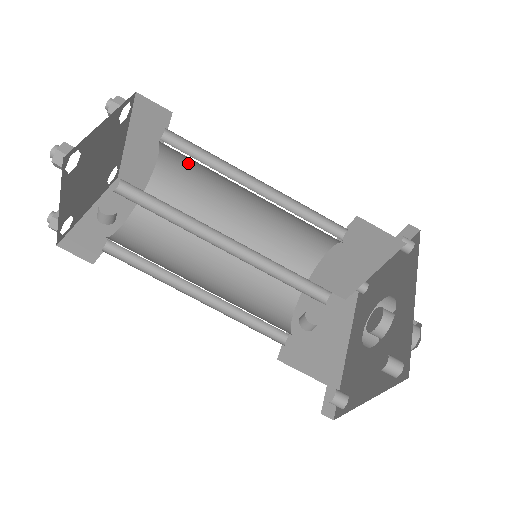
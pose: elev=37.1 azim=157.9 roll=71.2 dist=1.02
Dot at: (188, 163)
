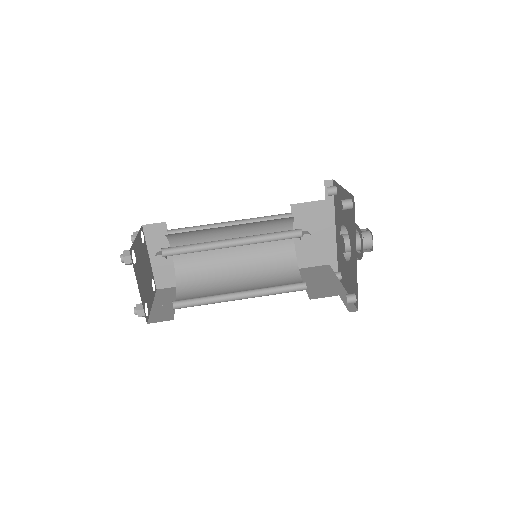
Dot at: occluded
